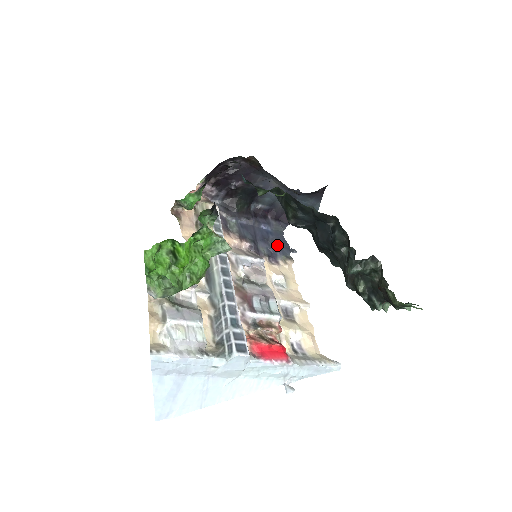
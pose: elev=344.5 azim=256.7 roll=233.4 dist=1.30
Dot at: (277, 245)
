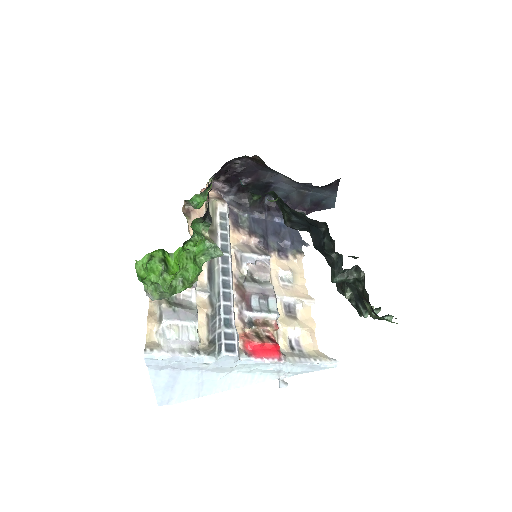
Dot at: (288, 239)
